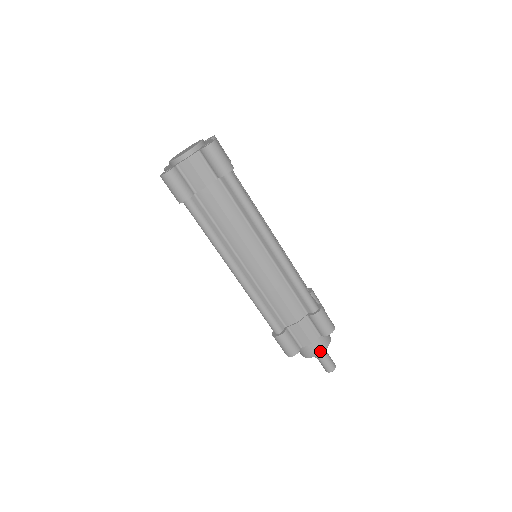
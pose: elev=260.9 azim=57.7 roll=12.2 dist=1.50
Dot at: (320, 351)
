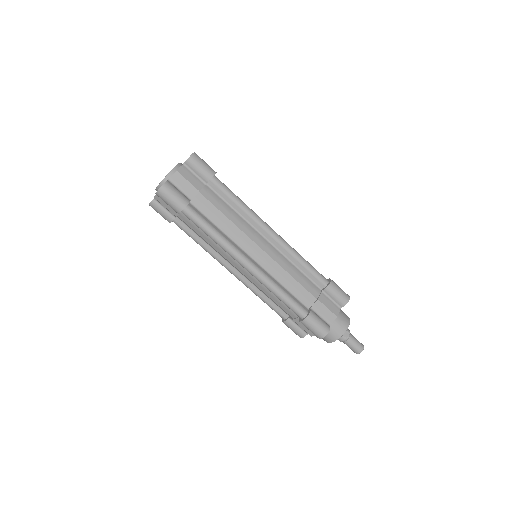
Dot at: (346, 326)
